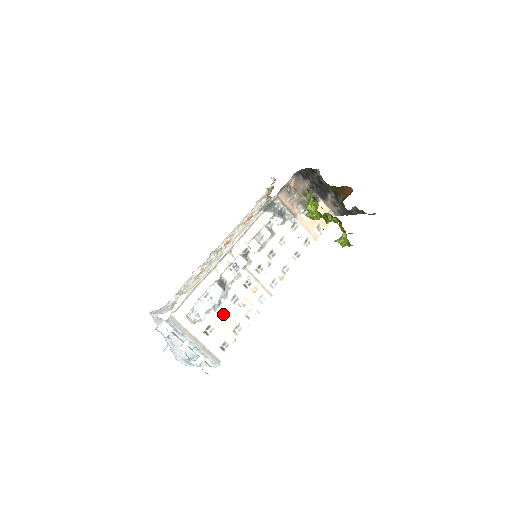
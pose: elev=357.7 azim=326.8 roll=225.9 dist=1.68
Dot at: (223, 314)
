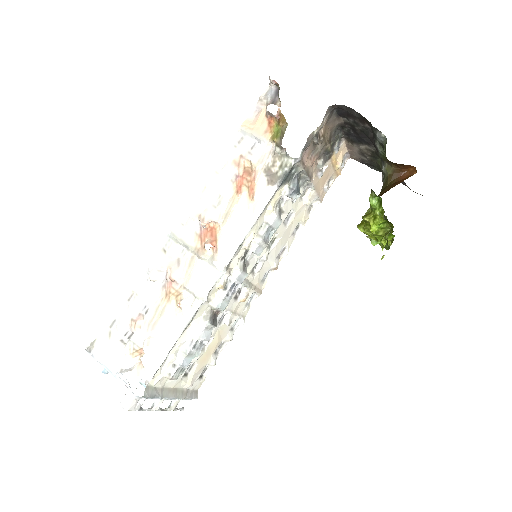
Dot at: occluded
